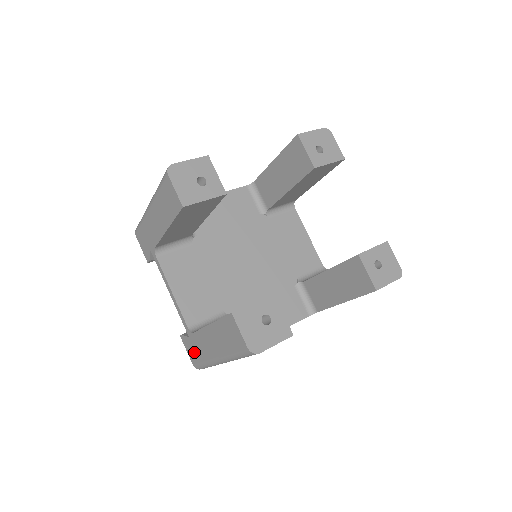
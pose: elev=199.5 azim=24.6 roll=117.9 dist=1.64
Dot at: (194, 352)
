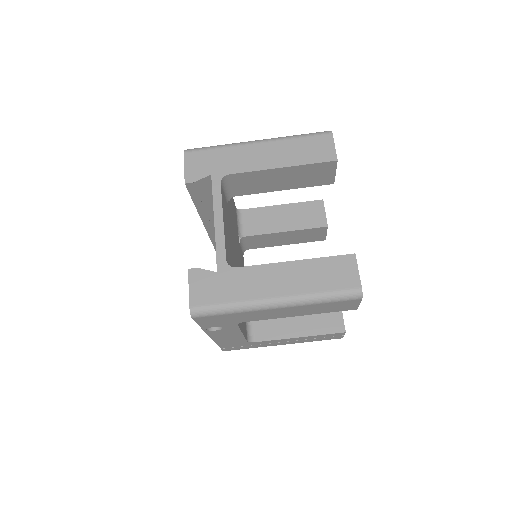
Dot at: (214, 290)
